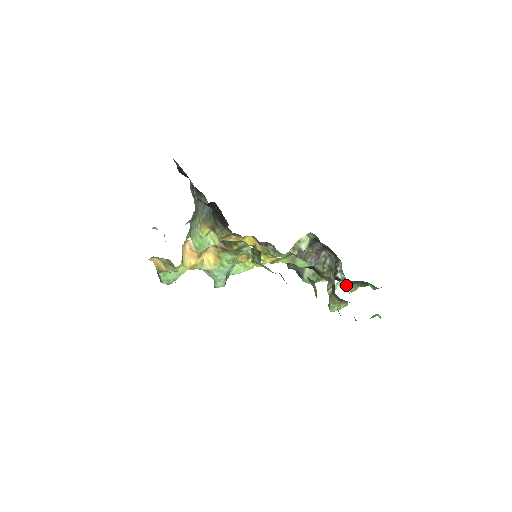
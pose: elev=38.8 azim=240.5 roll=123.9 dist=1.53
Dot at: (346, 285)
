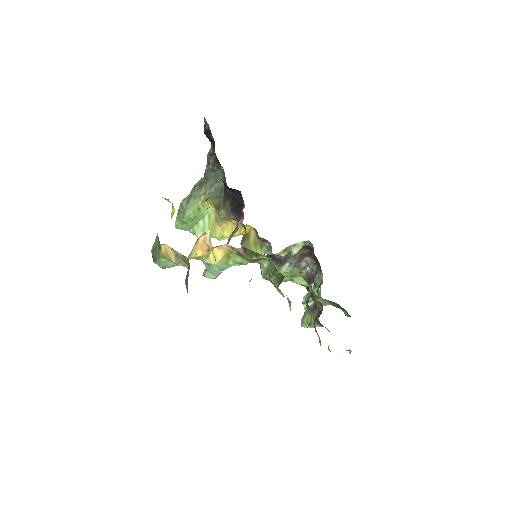
Dot at: occluded
